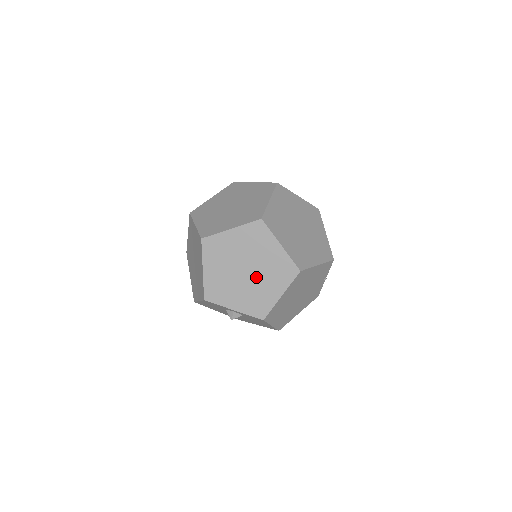
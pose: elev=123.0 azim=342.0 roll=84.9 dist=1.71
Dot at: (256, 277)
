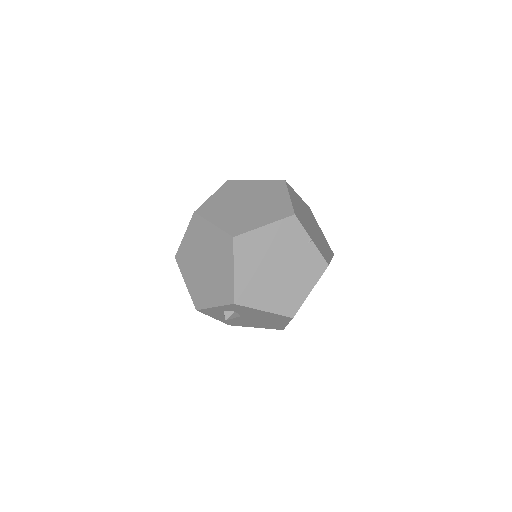
Dot at: (212, 265)
